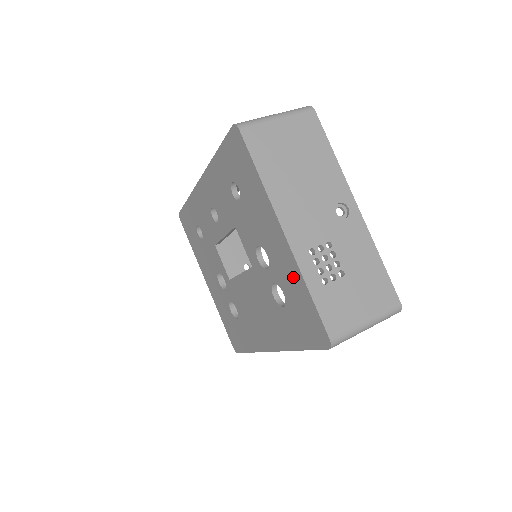
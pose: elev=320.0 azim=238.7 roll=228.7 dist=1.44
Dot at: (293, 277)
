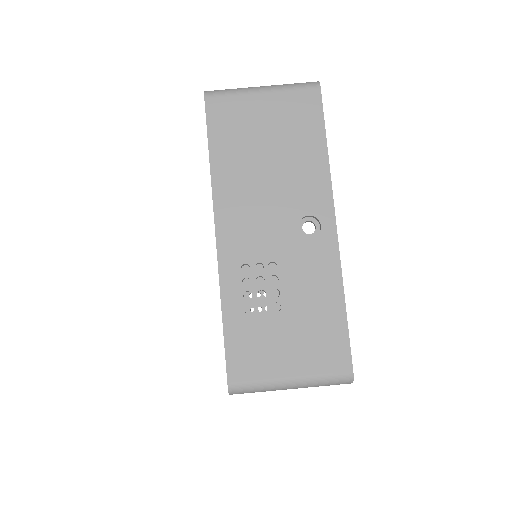
Dot at: occluded
